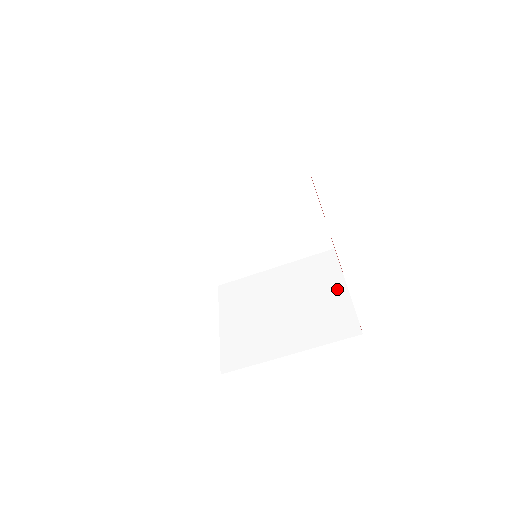
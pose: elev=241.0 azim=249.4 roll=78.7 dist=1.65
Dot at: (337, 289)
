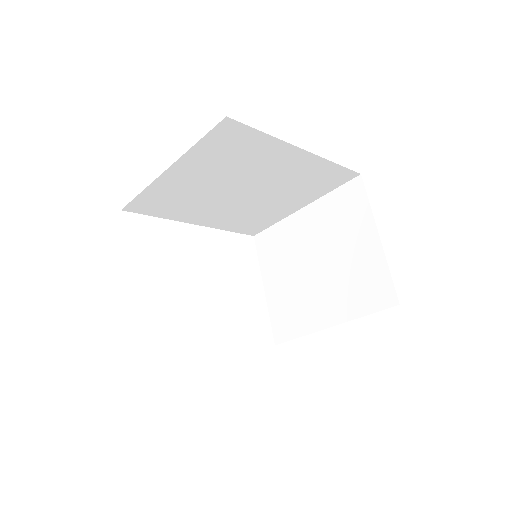
Dot at: (368, 240)
